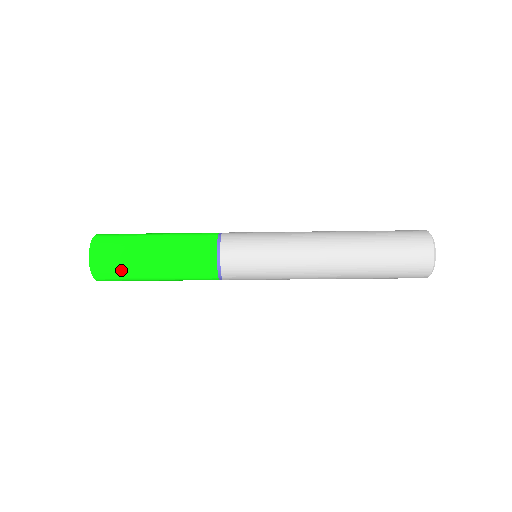
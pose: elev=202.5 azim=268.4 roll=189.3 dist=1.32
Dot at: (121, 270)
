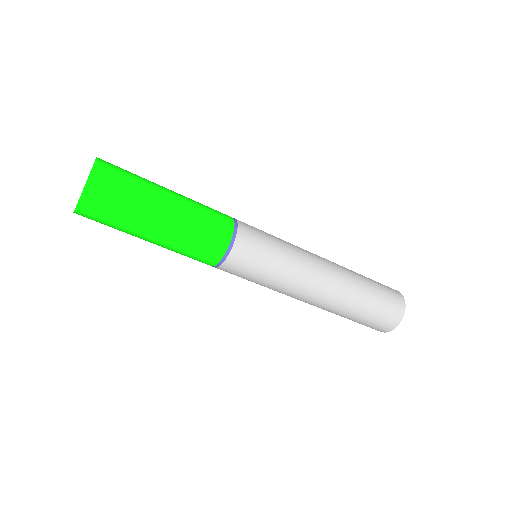
Dot at: (118, 214)
